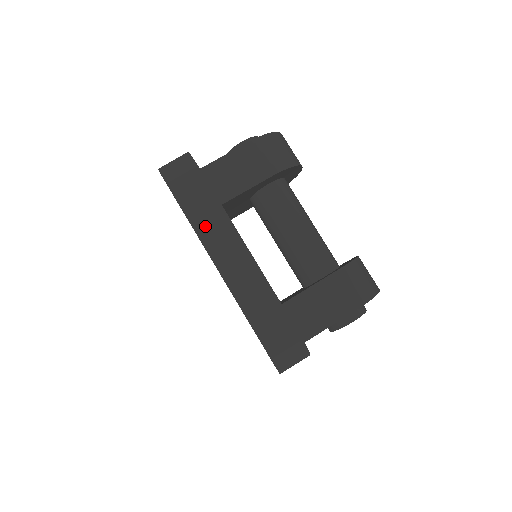
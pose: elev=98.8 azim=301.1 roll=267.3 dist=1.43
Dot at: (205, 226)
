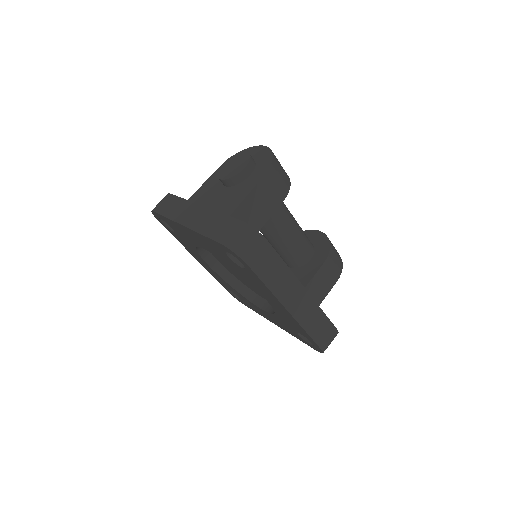
Dot at: (279, 287)
